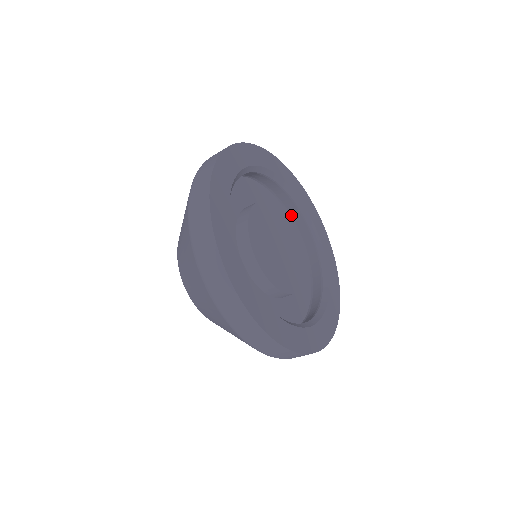
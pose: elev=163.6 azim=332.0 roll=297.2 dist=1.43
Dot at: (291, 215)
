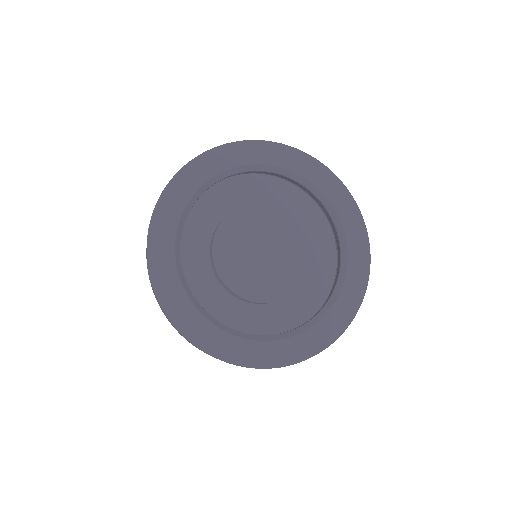
Dot at: (335, 236)
